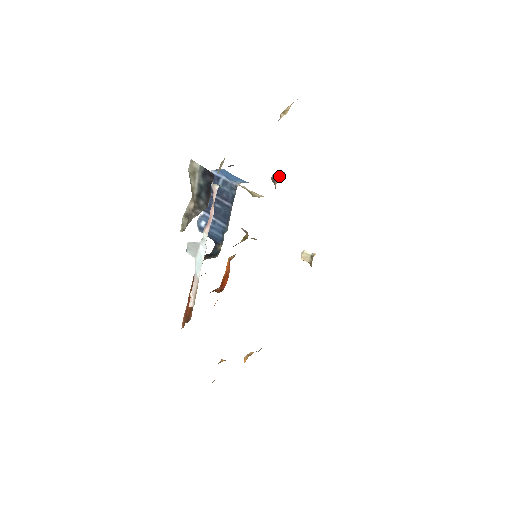
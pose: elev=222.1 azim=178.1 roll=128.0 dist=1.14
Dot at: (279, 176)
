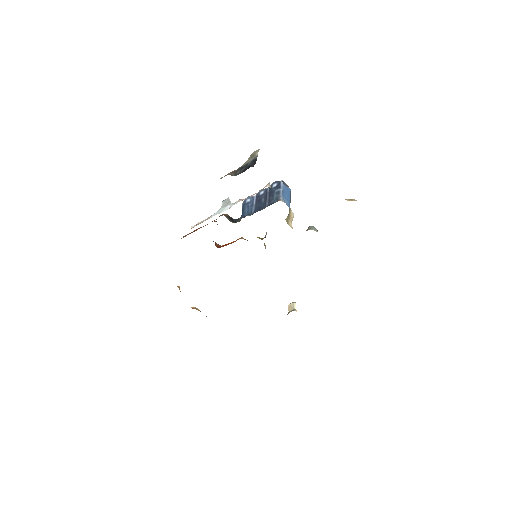
Dot at: (312, 229)
